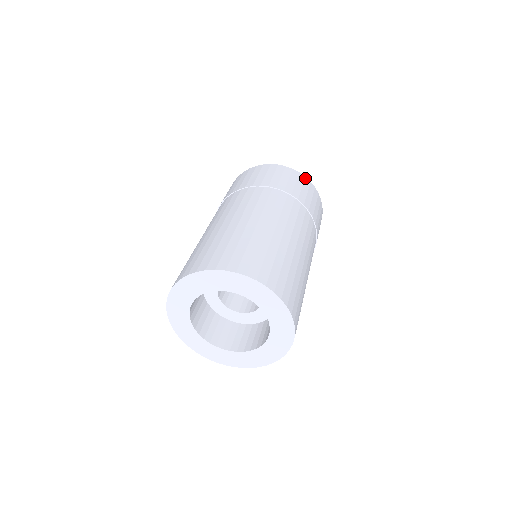
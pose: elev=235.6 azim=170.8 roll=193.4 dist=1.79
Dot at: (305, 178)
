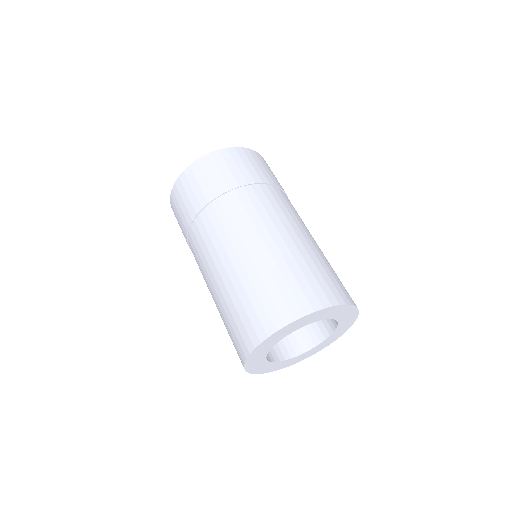
Dot at: occluded
